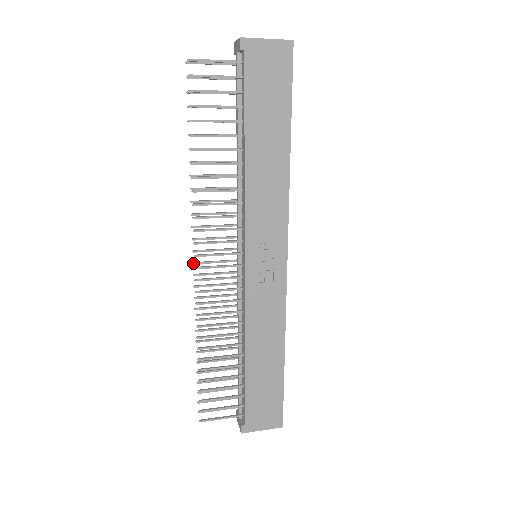
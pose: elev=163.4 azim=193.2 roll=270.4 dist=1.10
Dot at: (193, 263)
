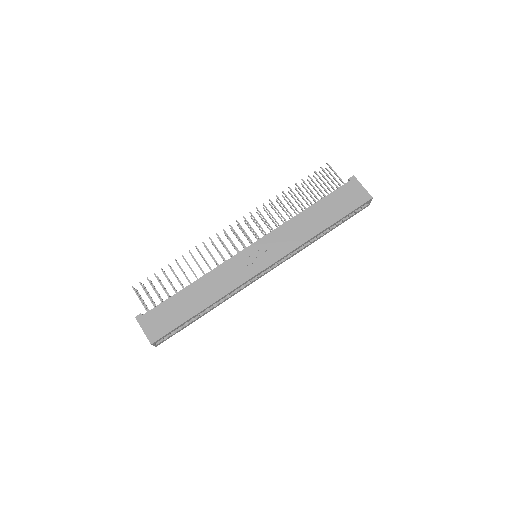
Dot at: (231, 228)
